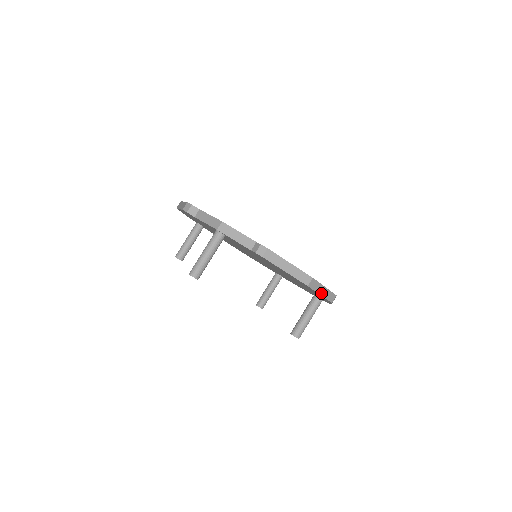
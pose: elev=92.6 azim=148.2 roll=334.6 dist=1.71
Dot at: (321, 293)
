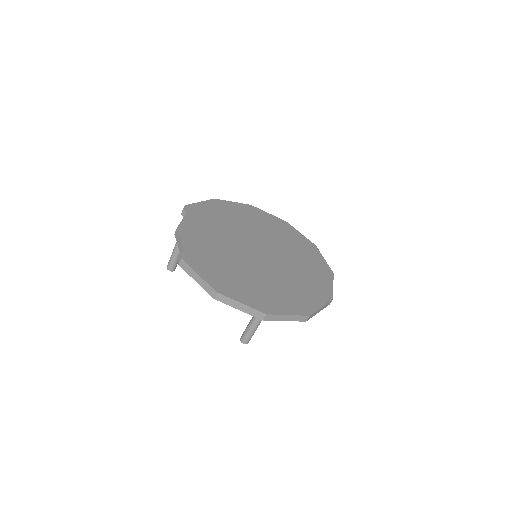
Dot at: (239, 308)
